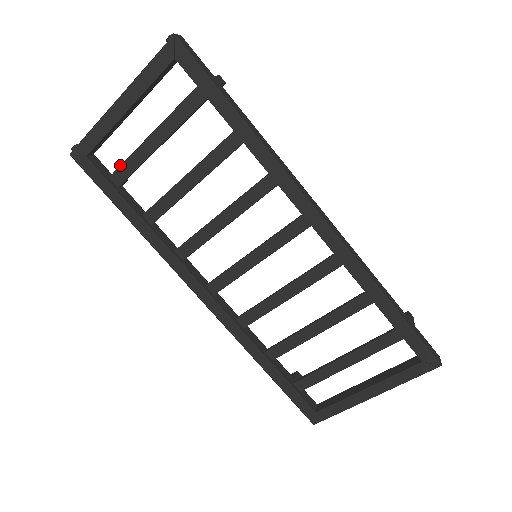
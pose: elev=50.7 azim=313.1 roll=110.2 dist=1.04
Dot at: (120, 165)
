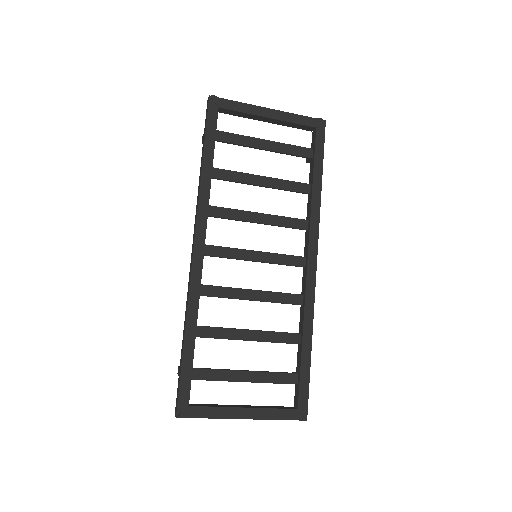
Dot at: occluded
